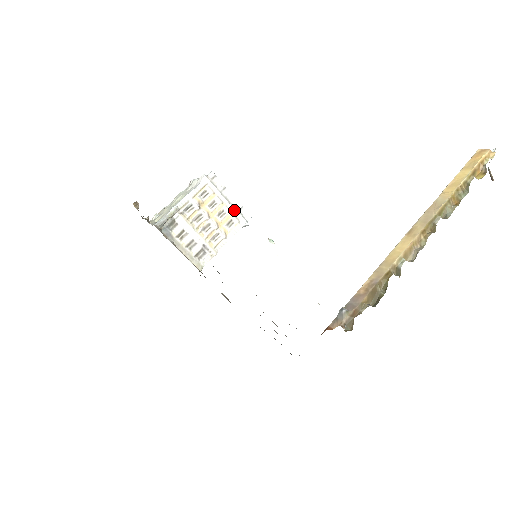
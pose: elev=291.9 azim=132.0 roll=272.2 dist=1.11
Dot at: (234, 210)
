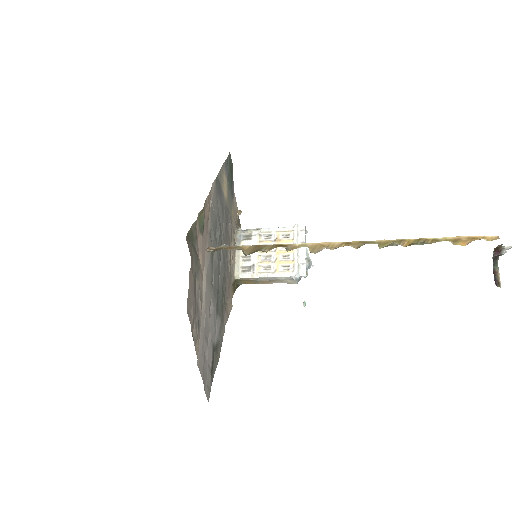
Dot at: (296, 260)
